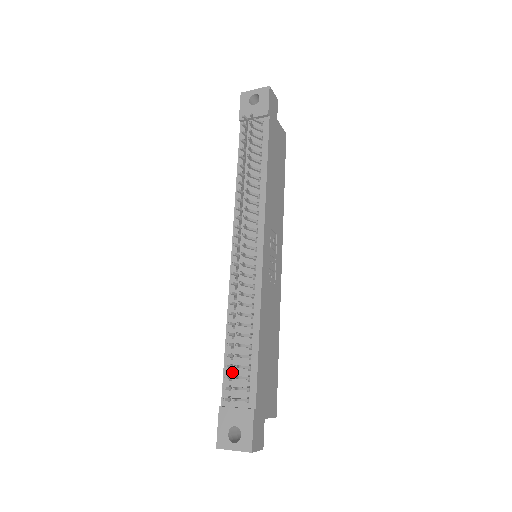
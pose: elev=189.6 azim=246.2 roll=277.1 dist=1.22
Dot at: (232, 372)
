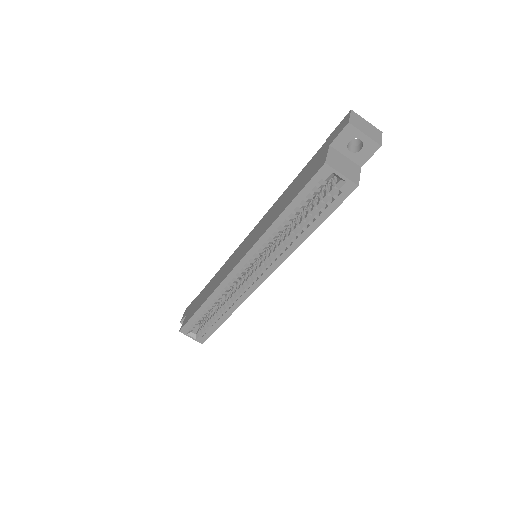
Dot at: occluded
